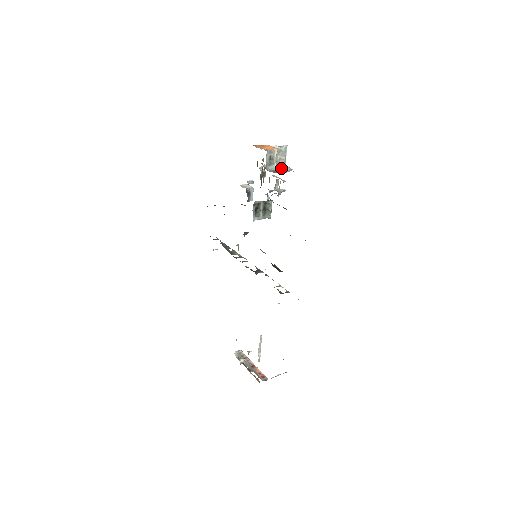
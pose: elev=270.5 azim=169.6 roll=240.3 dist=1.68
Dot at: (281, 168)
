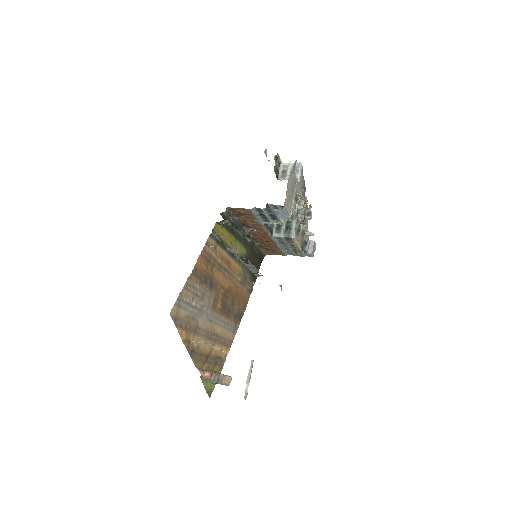
Dot at: occluded
